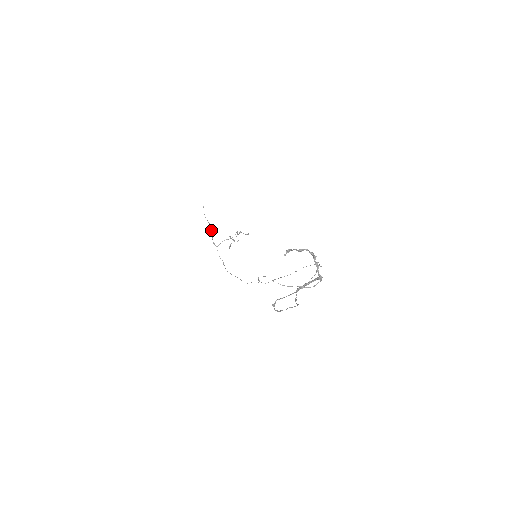
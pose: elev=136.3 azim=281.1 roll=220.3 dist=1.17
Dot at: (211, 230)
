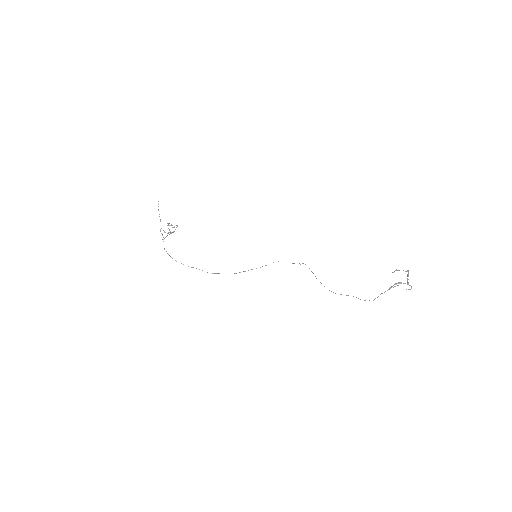
Dot at: occluded
